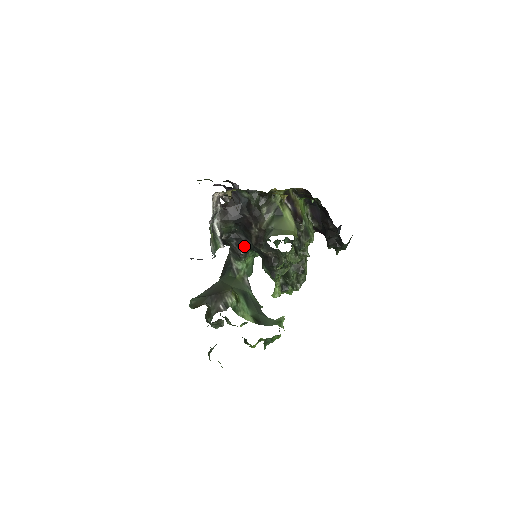
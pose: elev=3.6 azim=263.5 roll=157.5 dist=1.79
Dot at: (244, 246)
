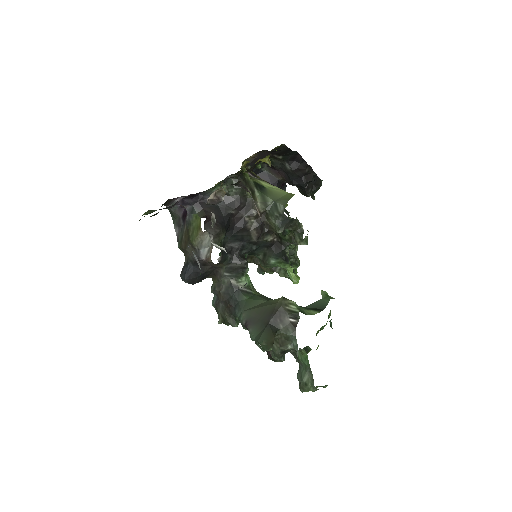
Dot at: (240, 254)
